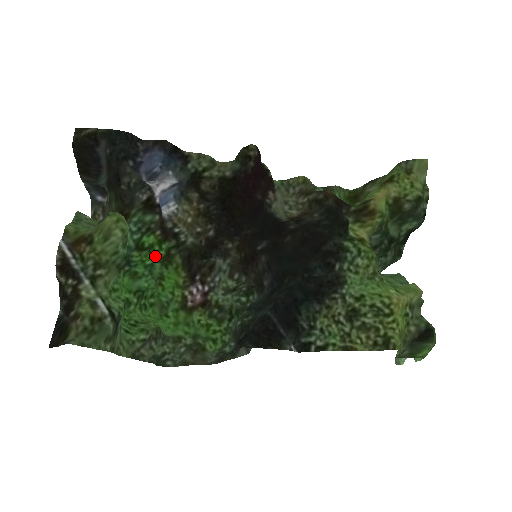
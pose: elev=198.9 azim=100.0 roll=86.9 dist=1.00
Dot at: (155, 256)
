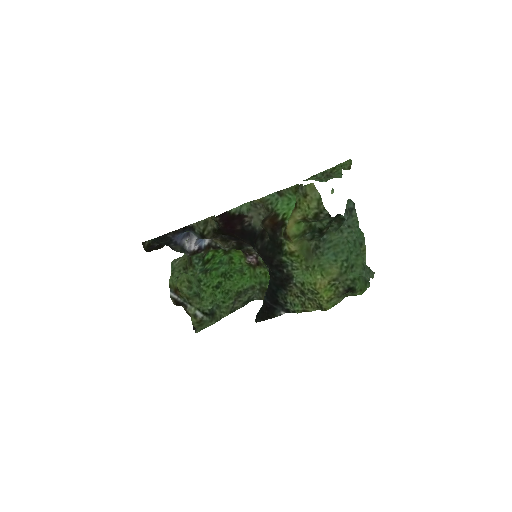
Dot at: (219, 256)
